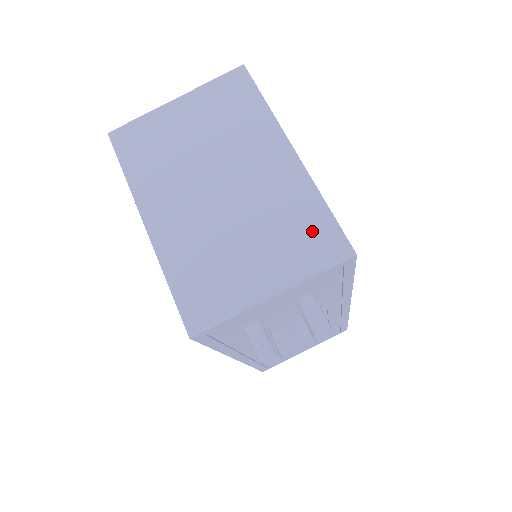
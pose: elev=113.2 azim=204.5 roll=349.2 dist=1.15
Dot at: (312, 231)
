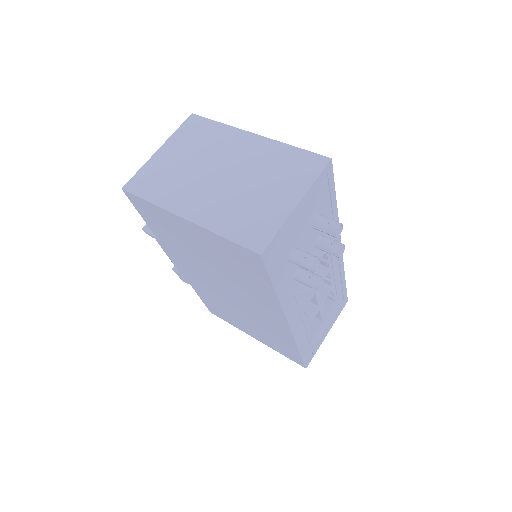
Dot at: (296, 162)
